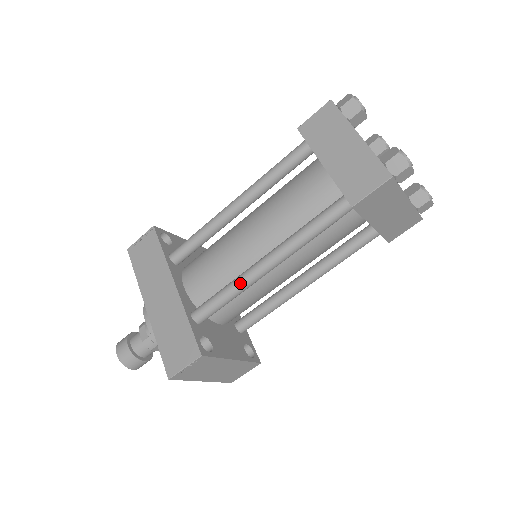
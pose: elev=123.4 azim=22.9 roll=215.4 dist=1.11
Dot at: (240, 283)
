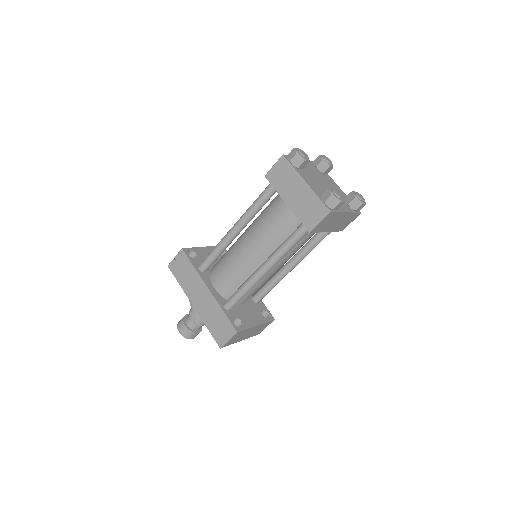
Dot at: (250, 284)
